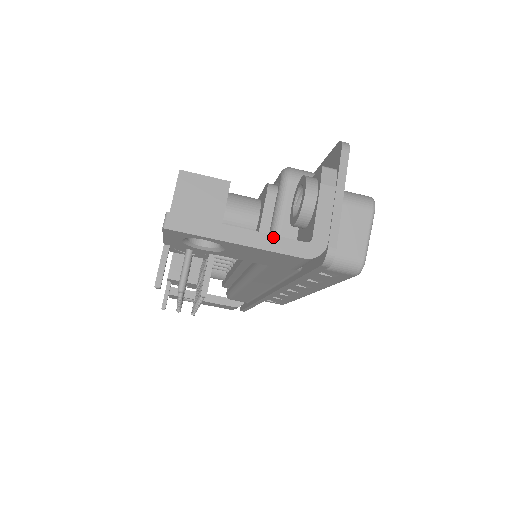
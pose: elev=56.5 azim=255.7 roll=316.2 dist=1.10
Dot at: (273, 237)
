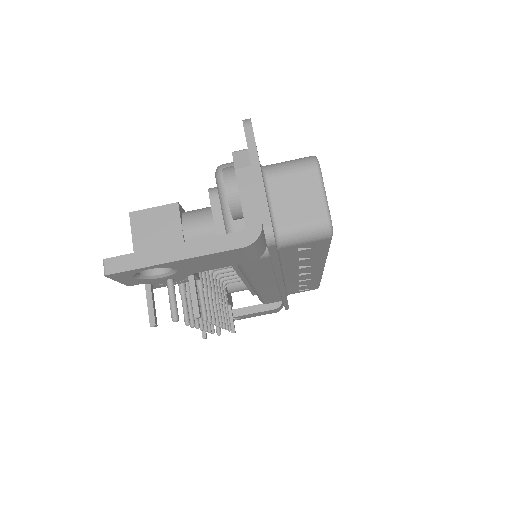
Dot at: (207, 240)
